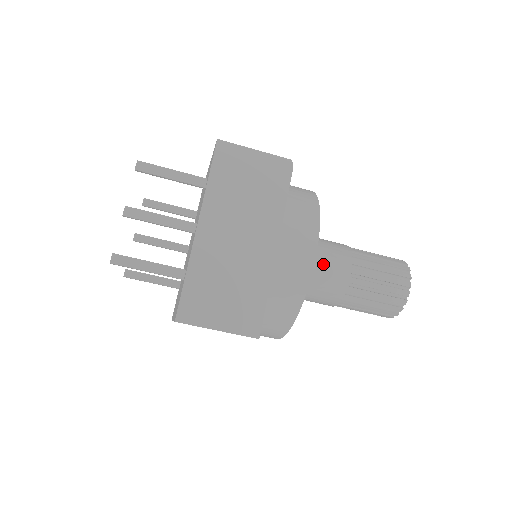
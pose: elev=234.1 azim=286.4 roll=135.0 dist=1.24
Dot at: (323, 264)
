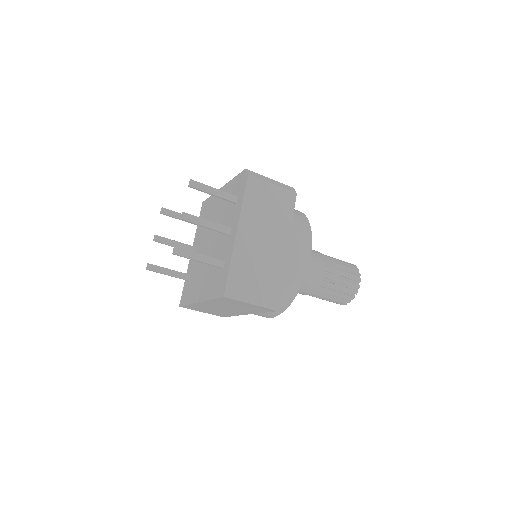
Dot at: occluded
